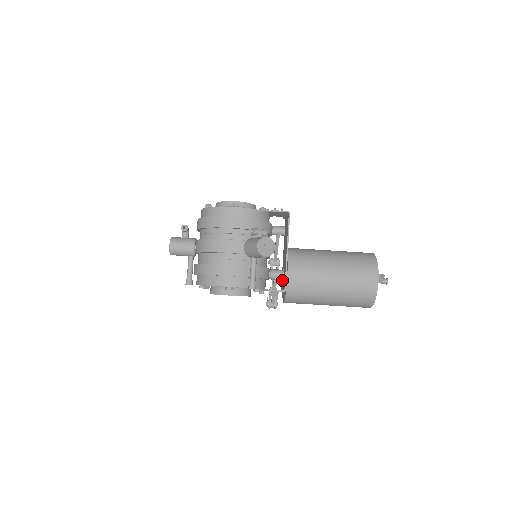
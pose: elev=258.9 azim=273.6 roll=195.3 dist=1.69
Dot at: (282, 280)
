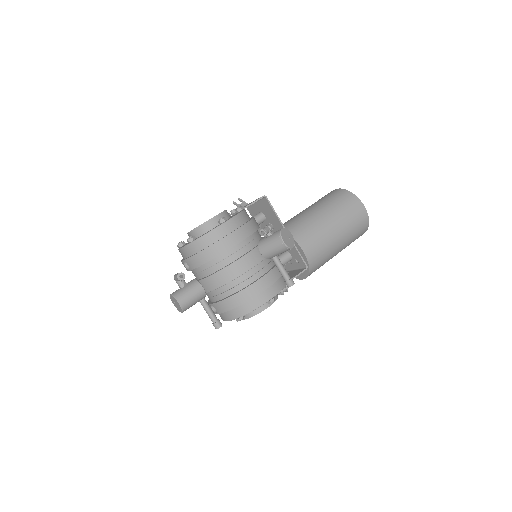
Dot at: occluded
